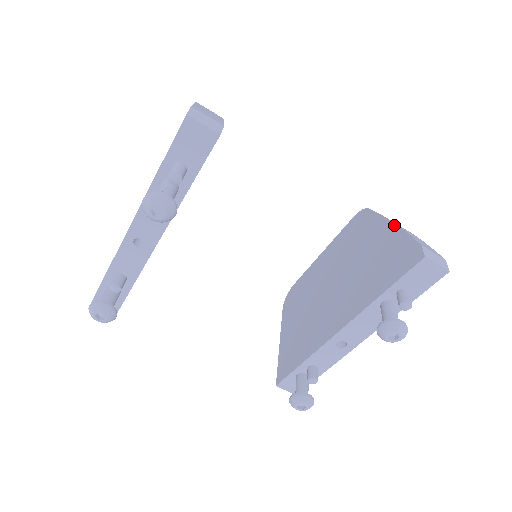
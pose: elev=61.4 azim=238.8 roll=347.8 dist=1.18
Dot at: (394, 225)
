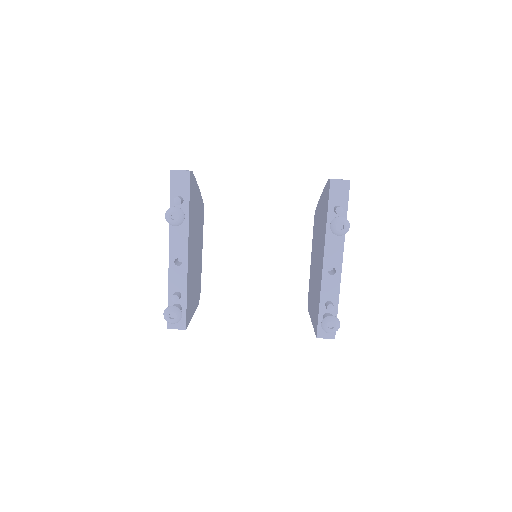
Dot at: (322, 193)
